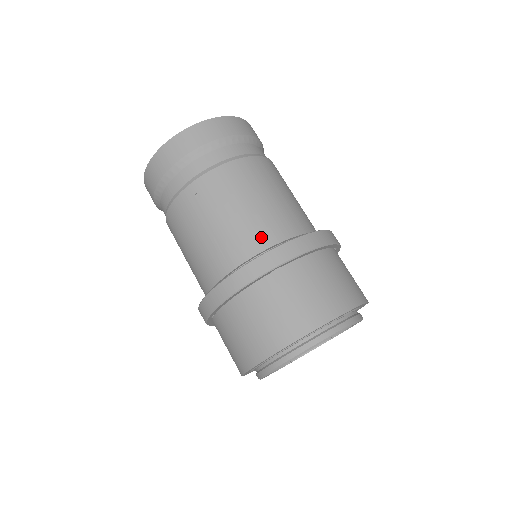
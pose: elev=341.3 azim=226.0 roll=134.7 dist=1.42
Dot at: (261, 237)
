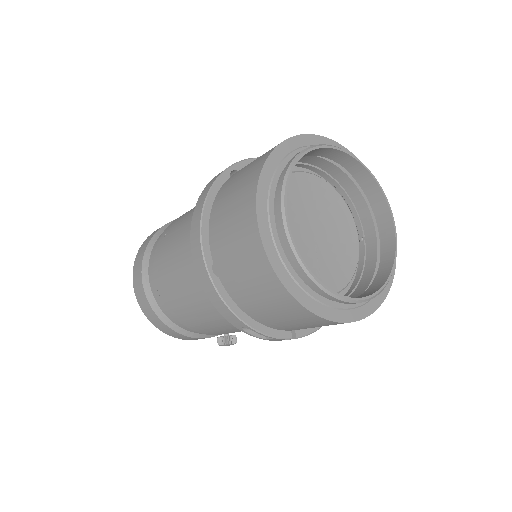
Dot at: occluded
